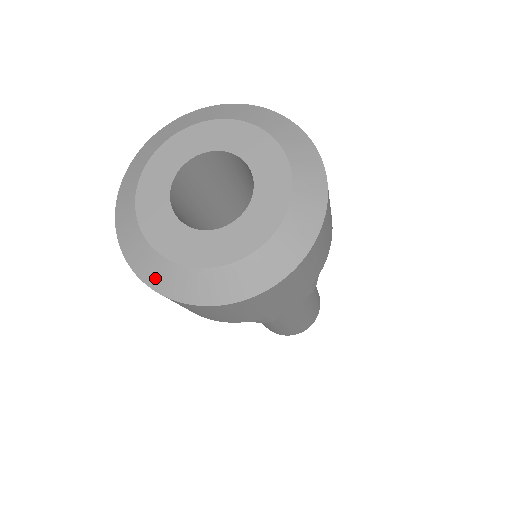
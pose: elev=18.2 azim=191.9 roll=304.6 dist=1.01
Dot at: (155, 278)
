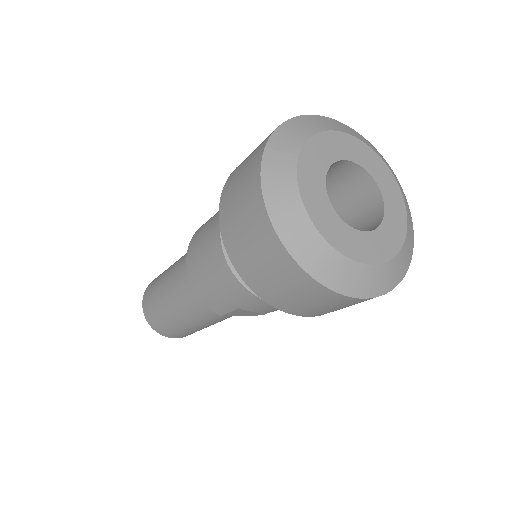
Dot at: (284, 221)
